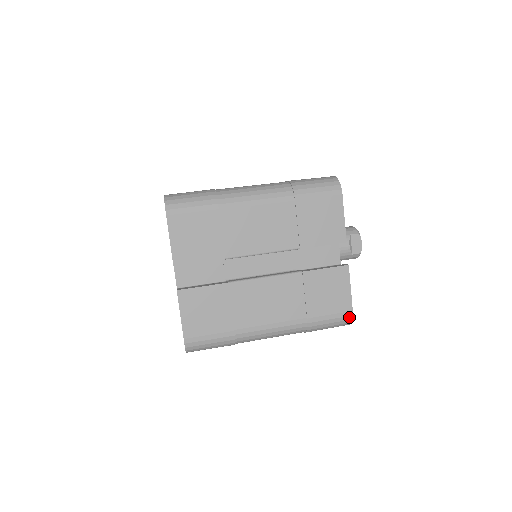
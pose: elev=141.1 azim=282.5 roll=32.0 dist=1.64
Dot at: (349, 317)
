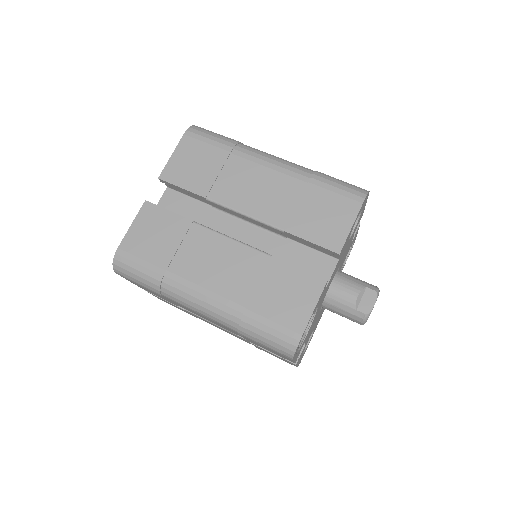
Dot at: (294, 341)
